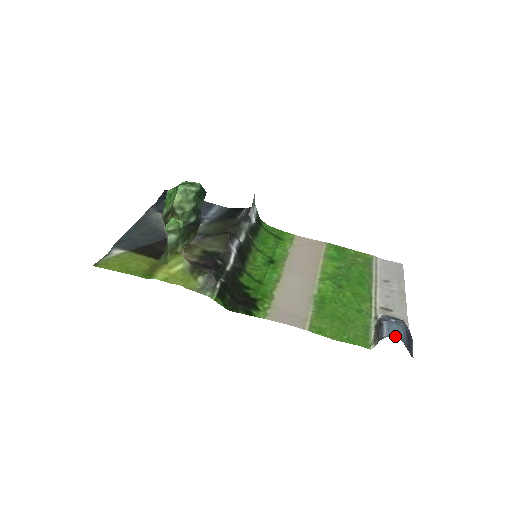
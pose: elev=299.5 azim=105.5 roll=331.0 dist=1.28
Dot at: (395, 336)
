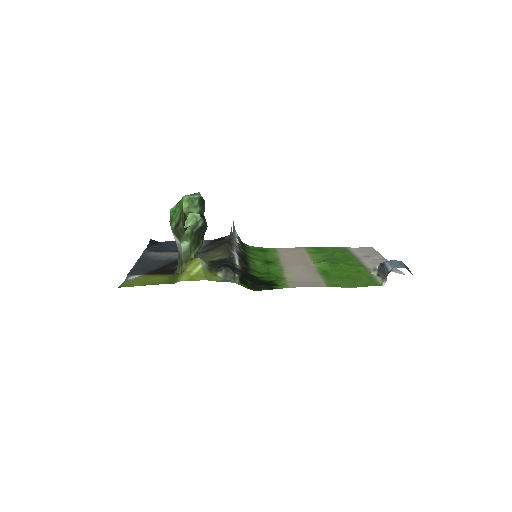
Dot at: (398, 267)
